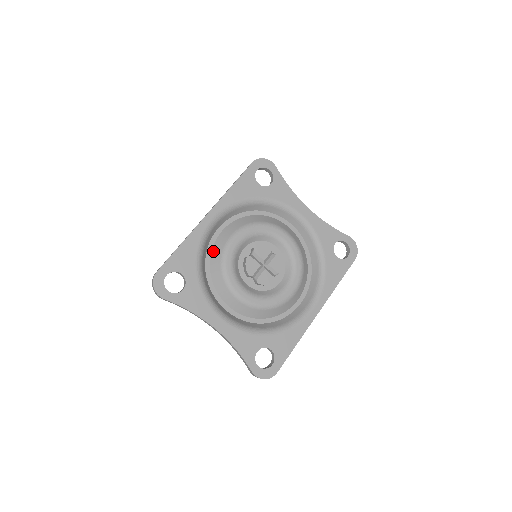
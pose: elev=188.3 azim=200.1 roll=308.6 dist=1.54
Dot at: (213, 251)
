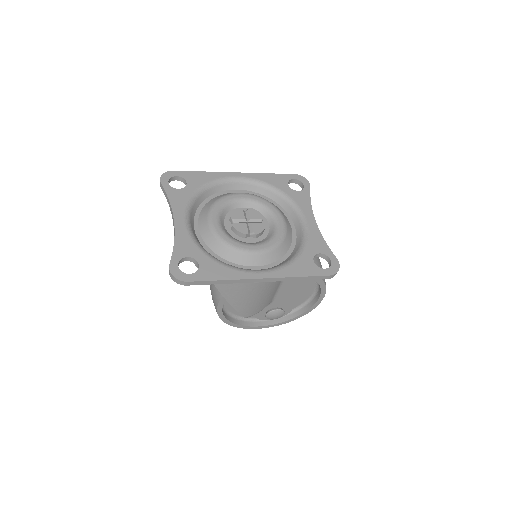
Dot at: (221, 195)
